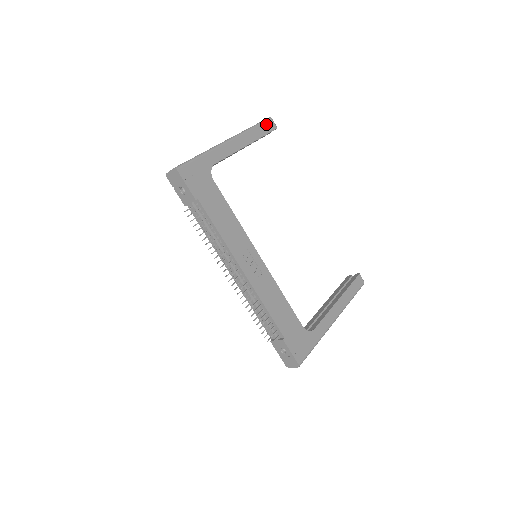
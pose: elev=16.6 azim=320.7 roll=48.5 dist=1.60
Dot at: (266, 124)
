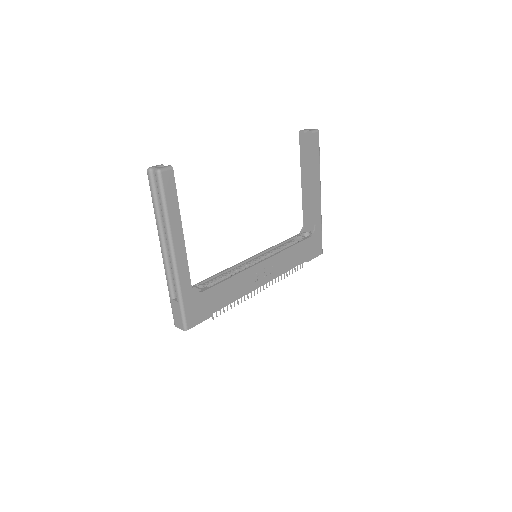
Dot at: (166, 187)
